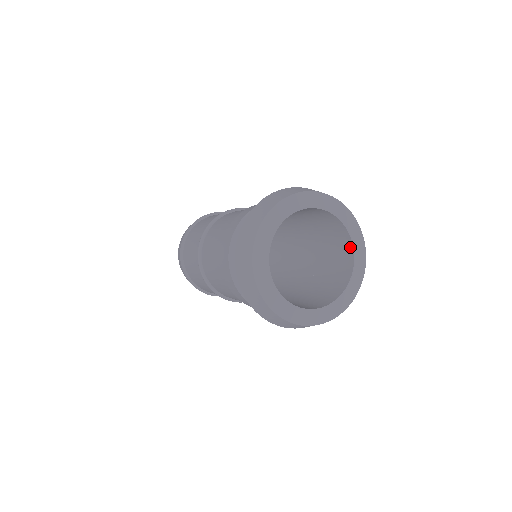
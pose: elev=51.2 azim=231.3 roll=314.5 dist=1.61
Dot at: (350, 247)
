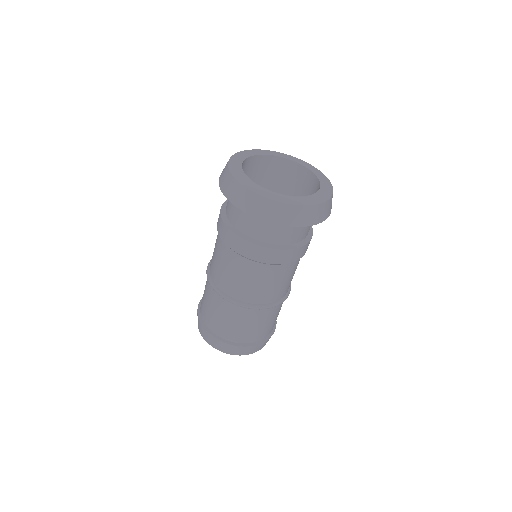
Dot at: (311, 176)
